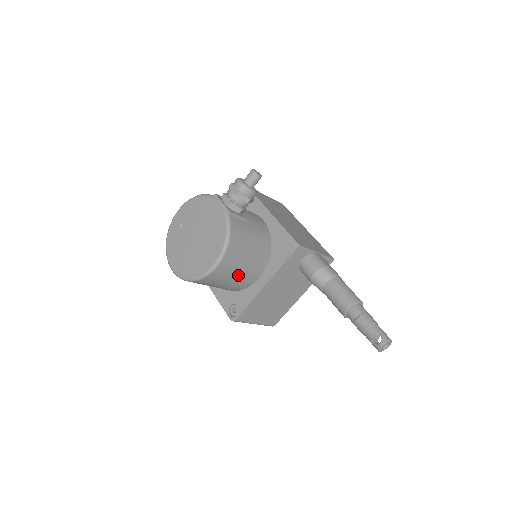
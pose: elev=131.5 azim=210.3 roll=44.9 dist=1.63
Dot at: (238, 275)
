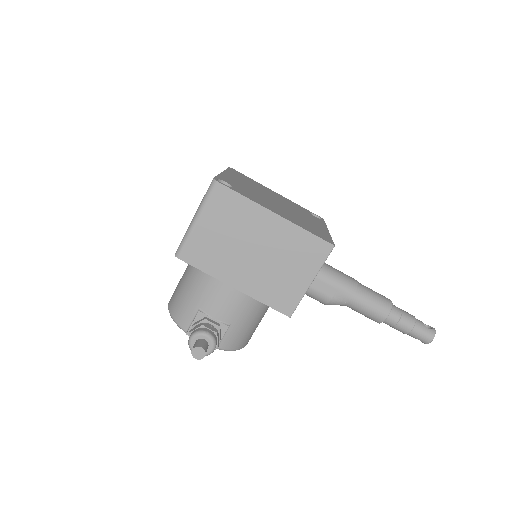
Dot at: occluded
